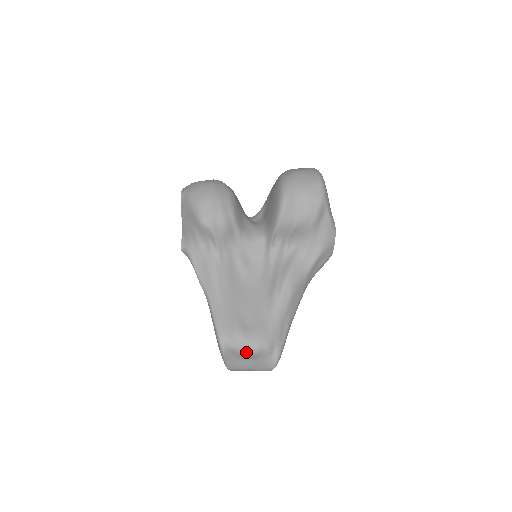
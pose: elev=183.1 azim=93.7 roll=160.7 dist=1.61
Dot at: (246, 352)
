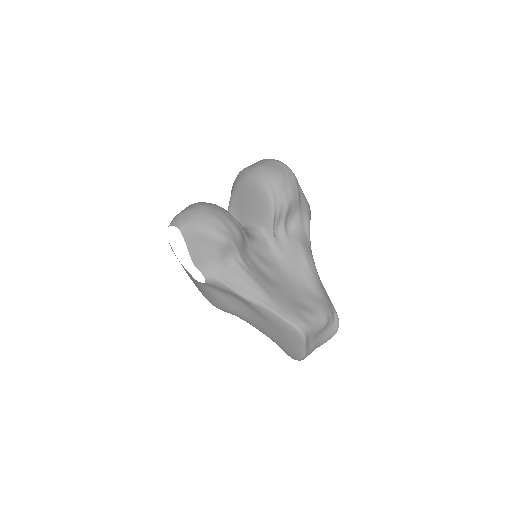
Dot at: (320, 327)
